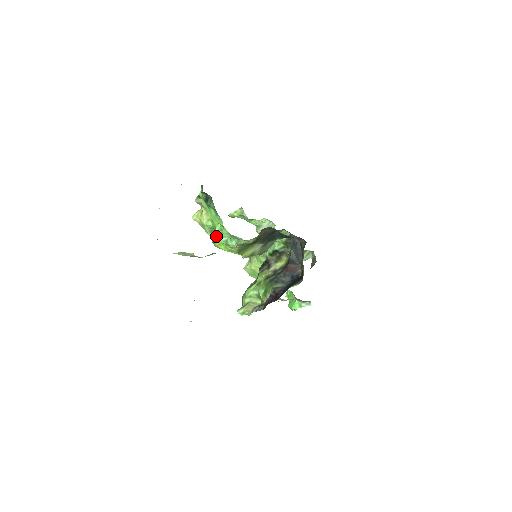
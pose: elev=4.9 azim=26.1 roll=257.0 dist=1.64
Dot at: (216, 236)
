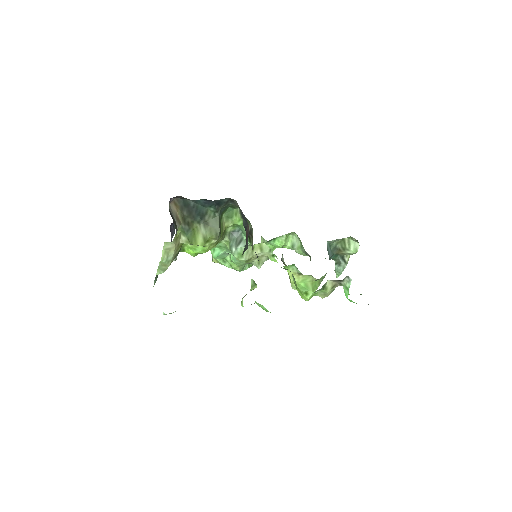
Dot at: (214, 257)
